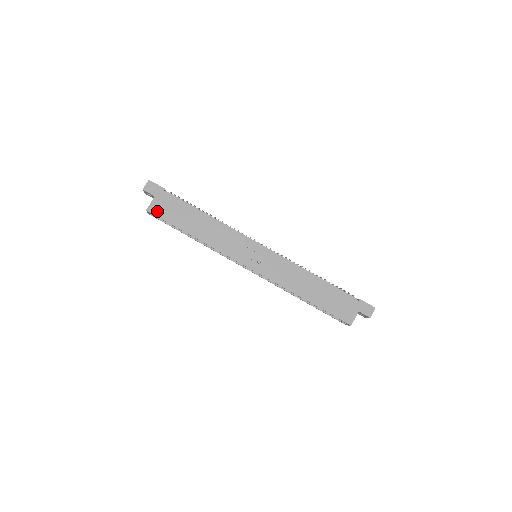
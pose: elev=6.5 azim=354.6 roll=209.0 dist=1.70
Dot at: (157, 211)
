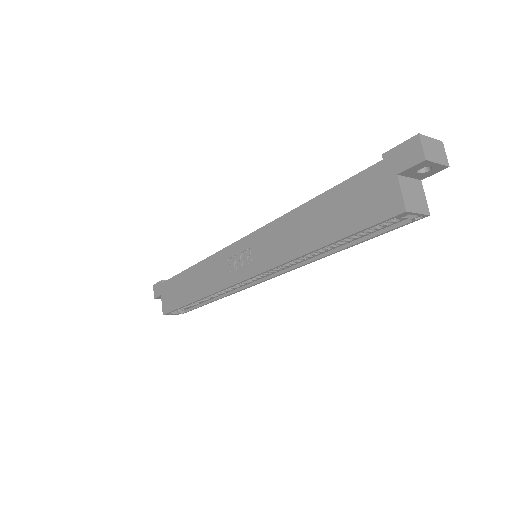
Dot at: (167, 307)
